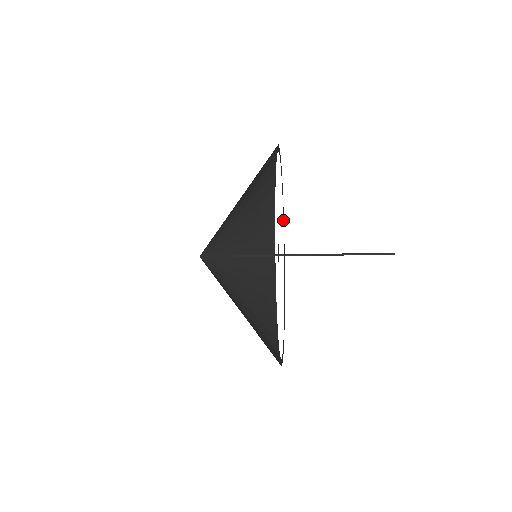
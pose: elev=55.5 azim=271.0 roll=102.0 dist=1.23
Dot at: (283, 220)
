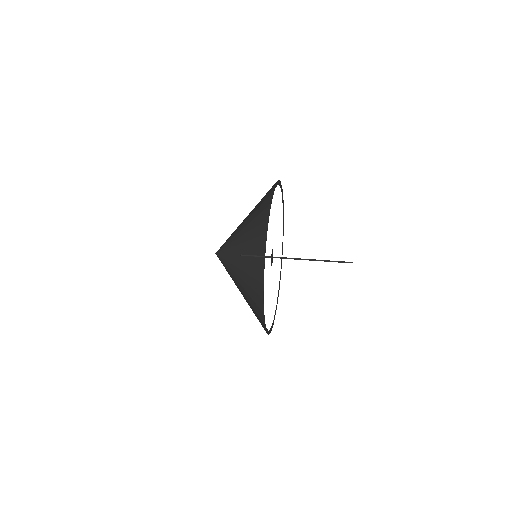
Dot at: occluded
